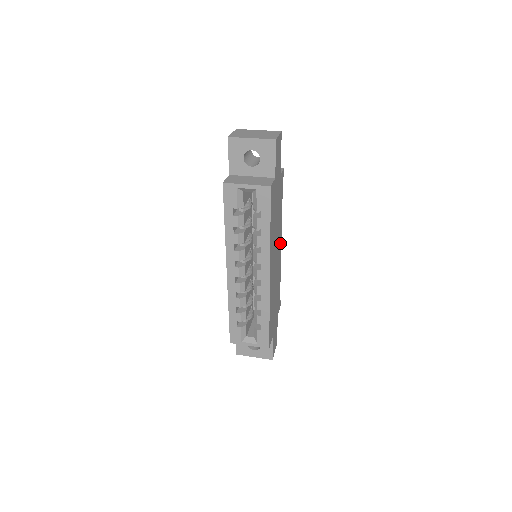
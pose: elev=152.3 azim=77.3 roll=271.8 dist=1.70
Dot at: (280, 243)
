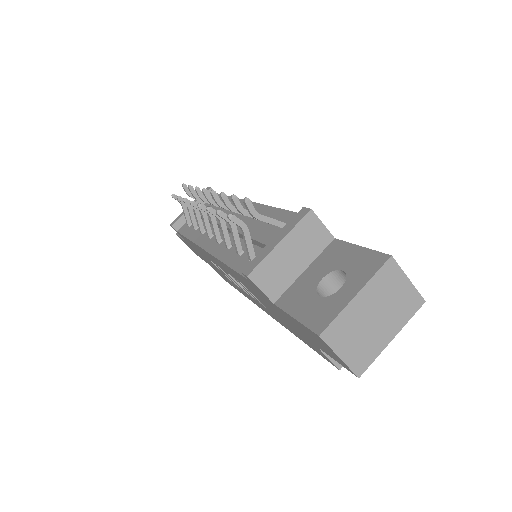
Dot at: occluded
